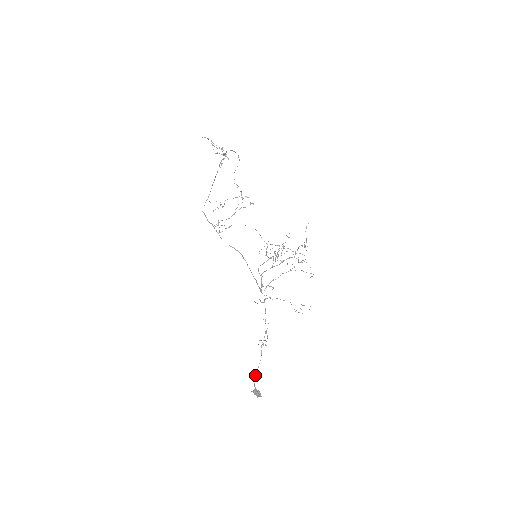
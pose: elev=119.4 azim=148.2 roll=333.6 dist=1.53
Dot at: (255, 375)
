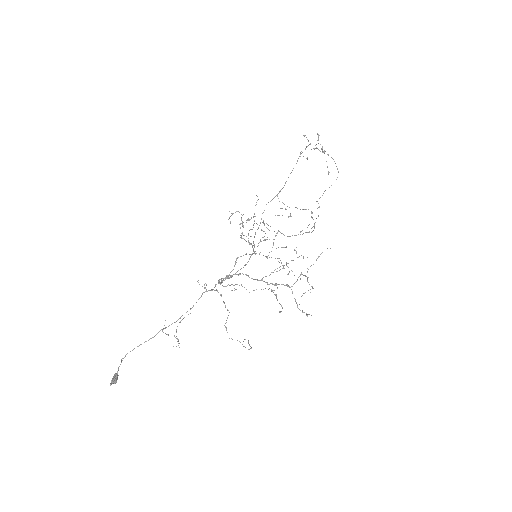
Dot at: (127, 353)
